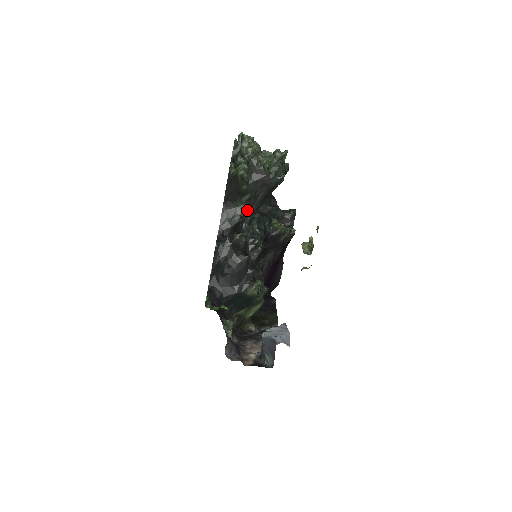
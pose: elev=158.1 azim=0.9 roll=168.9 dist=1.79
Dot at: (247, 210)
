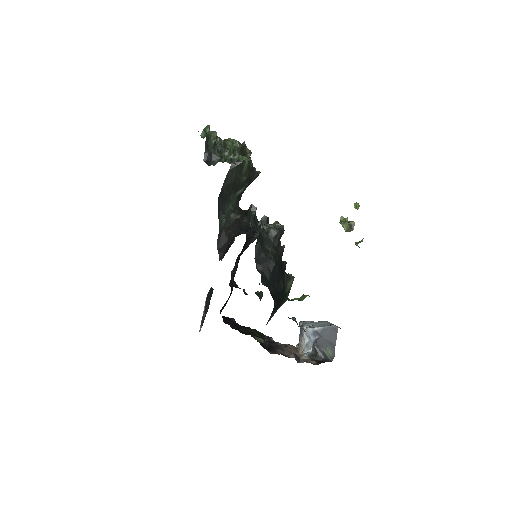
Dot at: (237, 207)
